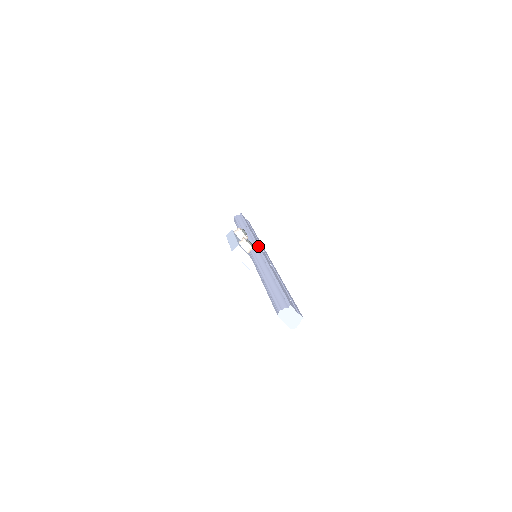
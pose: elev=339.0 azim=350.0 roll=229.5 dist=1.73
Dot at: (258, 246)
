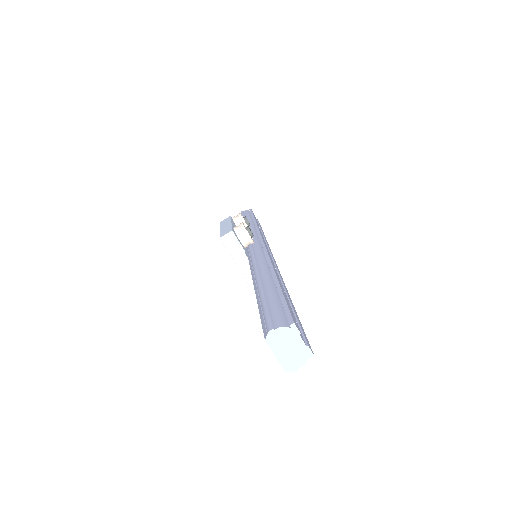
Dot at: (262, 240)
